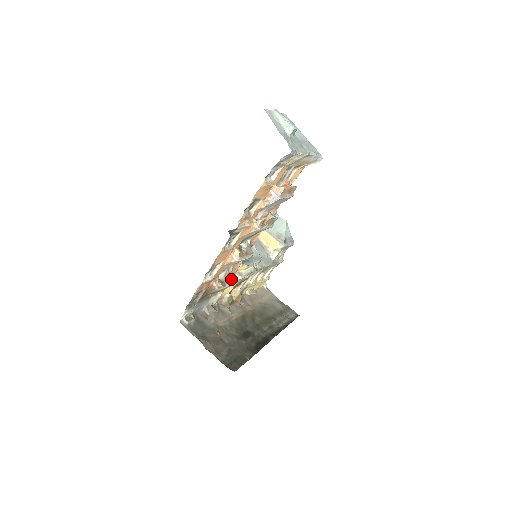
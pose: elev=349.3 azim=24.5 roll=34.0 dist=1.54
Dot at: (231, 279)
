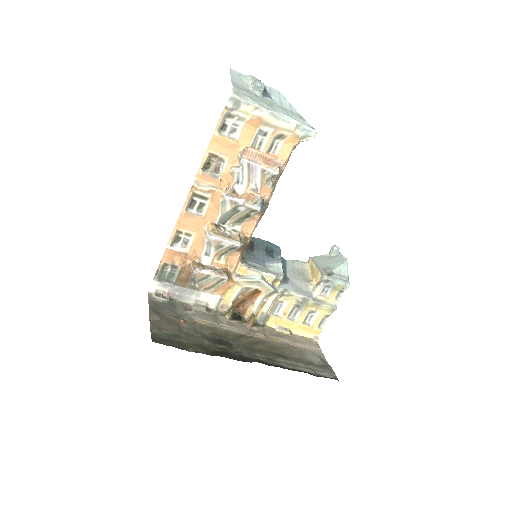
Dot at: (218, 270)
